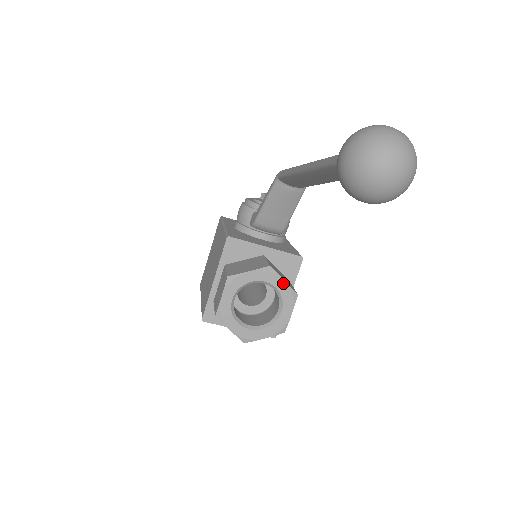
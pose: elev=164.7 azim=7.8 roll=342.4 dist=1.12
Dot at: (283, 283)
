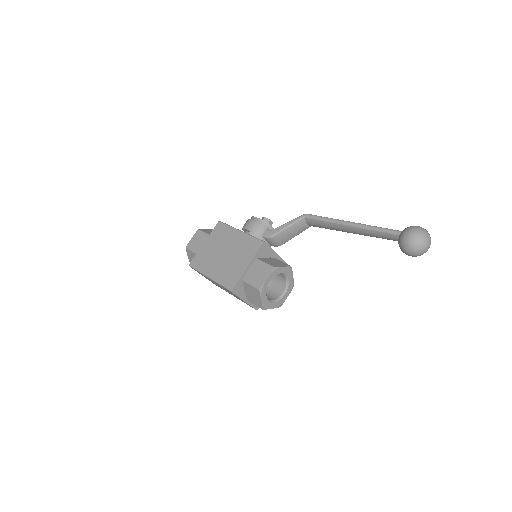
Dot at: (292, 278)
